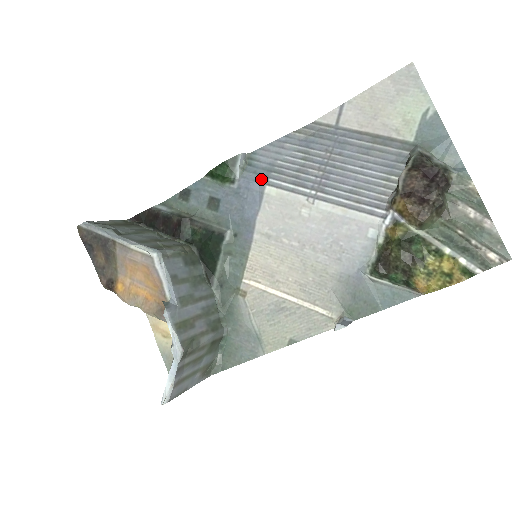
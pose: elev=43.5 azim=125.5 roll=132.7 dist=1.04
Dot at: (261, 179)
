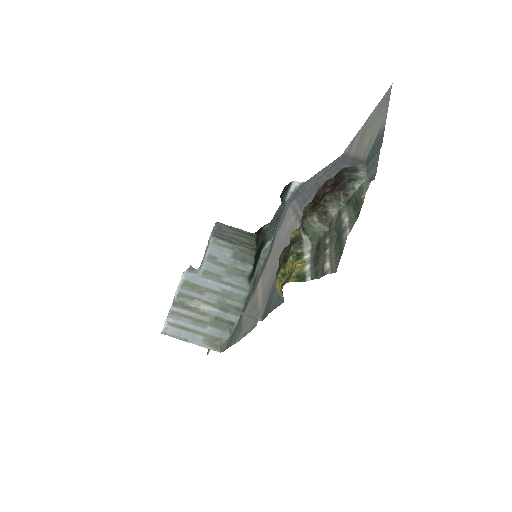
Dot at: (292, 200)
